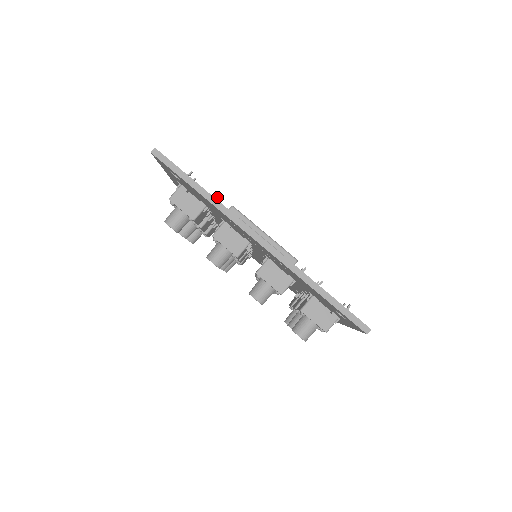
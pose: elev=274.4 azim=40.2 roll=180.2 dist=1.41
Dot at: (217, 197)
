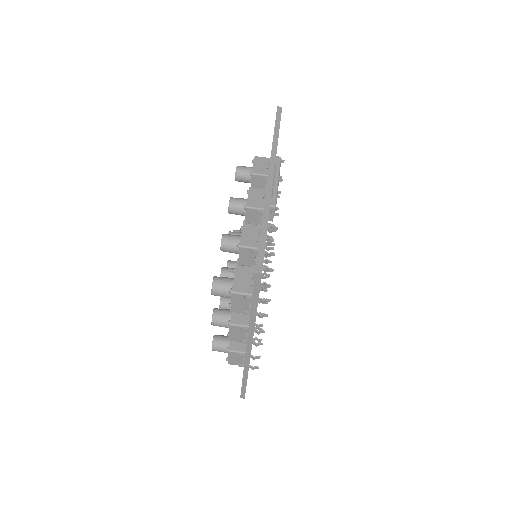
Dot at: (280, 180)
